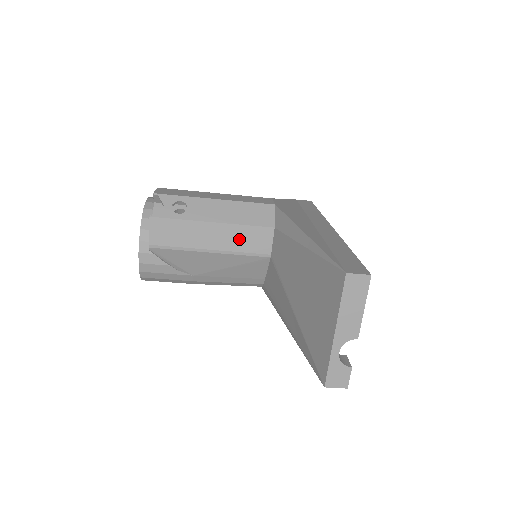
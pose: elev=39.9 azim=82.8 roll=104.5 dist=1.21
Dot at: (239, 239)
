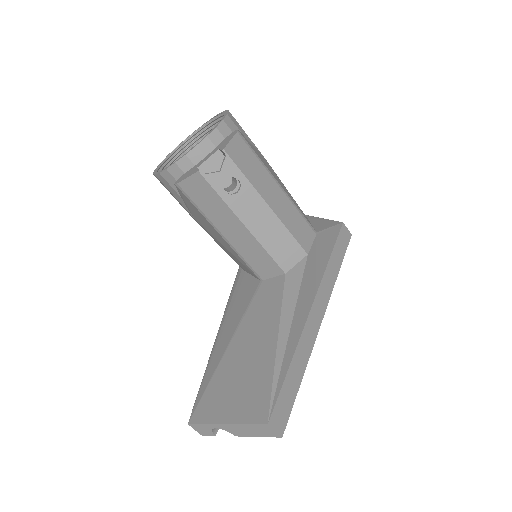
Dot at: (251, 252)
